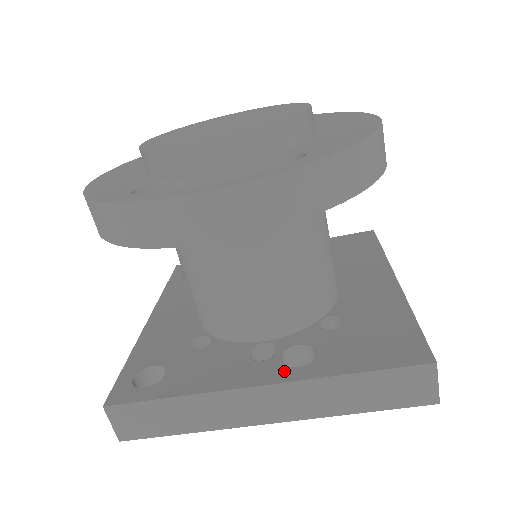
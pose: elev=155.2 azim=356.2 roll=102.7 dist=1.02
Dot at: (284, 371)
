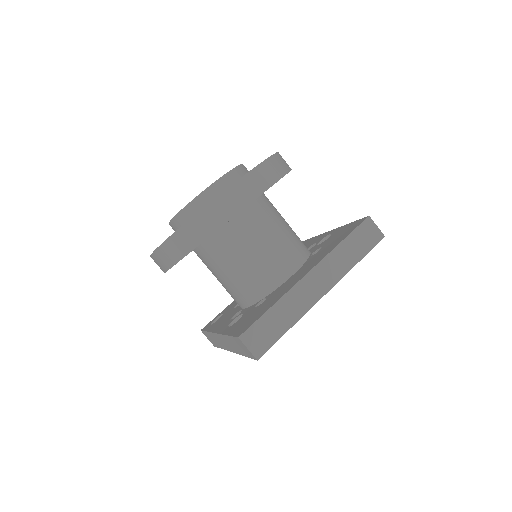
Dot at: (225, 328)
